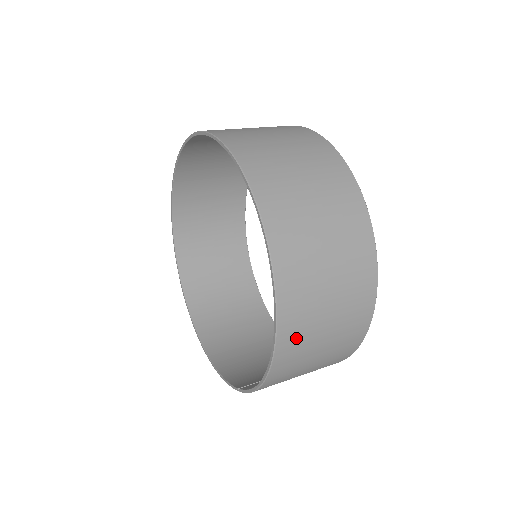
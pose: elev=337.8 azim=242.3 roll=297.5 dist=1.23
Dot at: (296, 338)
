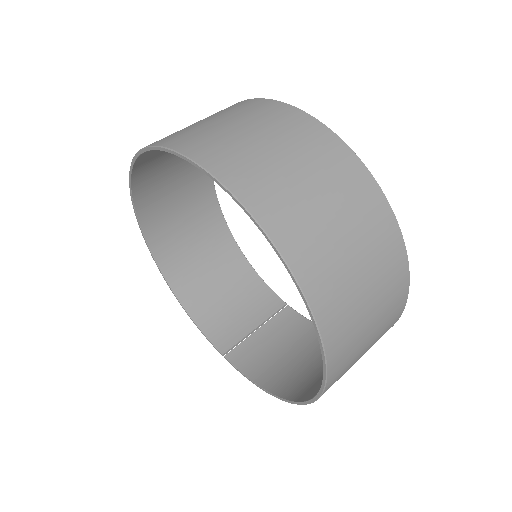
Dot at: occluded
